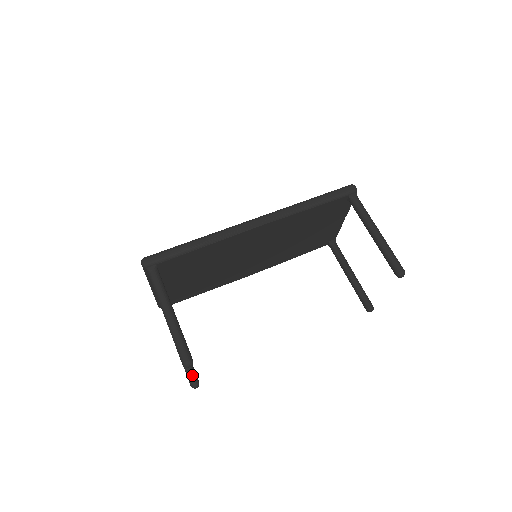
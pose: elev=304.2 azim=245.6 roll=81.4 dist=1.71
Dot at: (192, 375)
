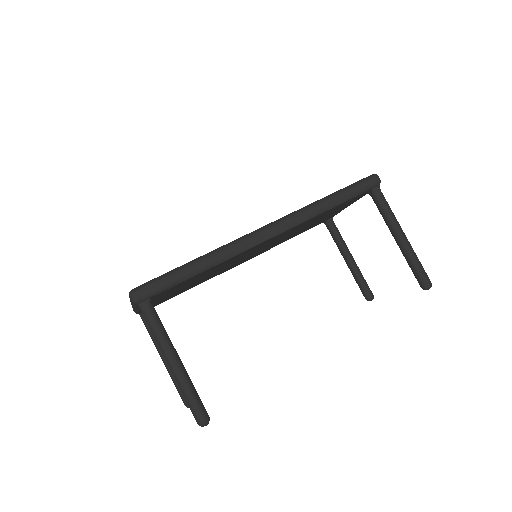
Dot at: occluded
